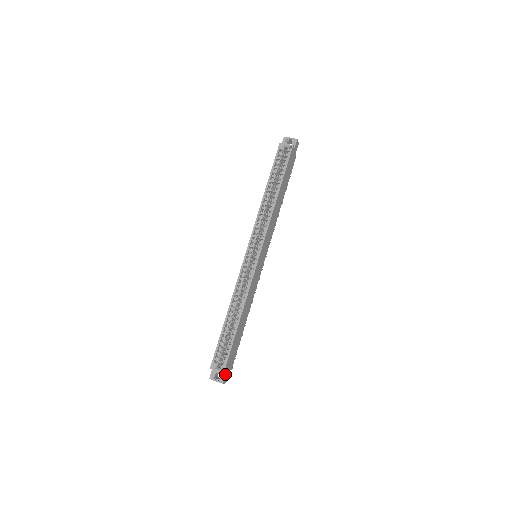
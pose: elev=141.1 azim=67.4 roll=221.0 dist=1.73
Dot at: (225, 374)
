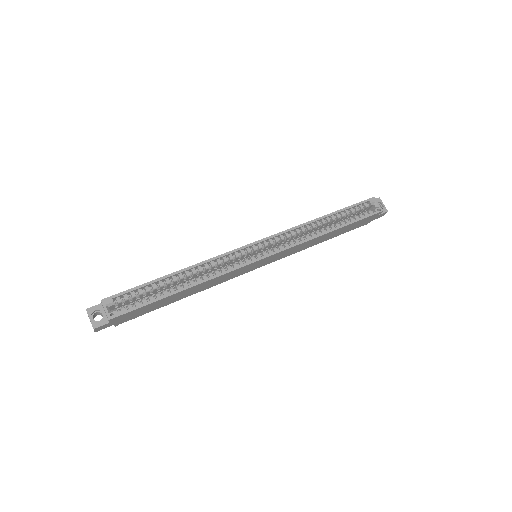
Dot at: (107, 322)
